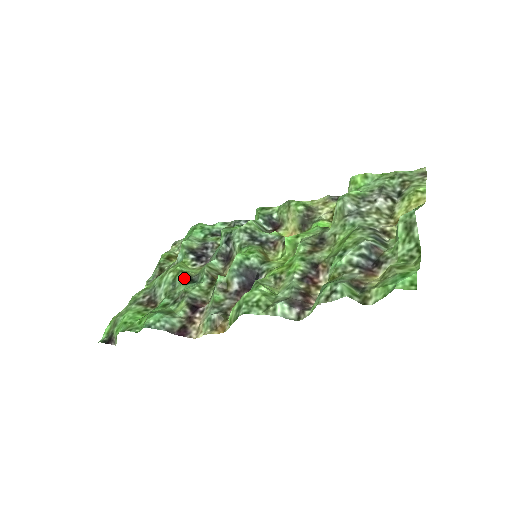
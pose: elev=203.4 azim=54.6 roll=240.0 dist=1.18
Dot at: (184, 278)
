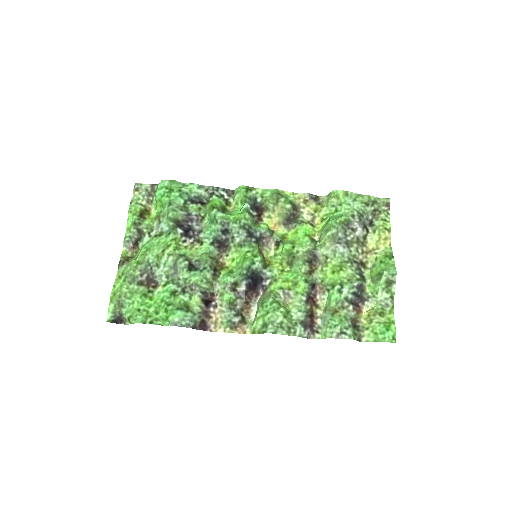
Dot at: (184, 263)
